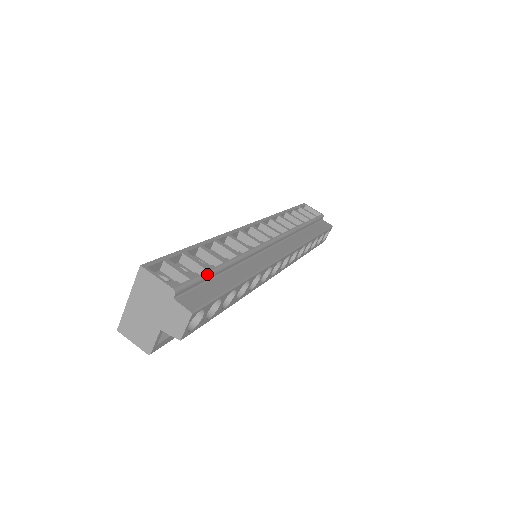
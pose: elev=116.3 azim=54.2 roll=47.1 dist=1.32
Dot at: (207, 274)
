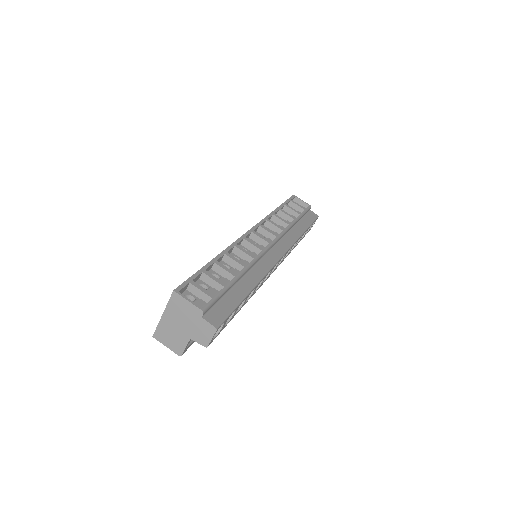
Dot at: (224, 290)
